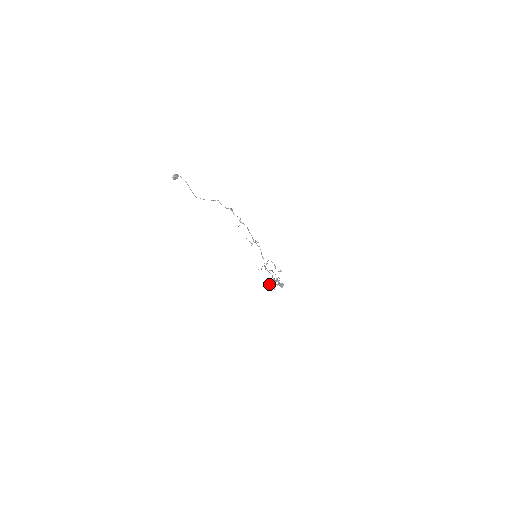
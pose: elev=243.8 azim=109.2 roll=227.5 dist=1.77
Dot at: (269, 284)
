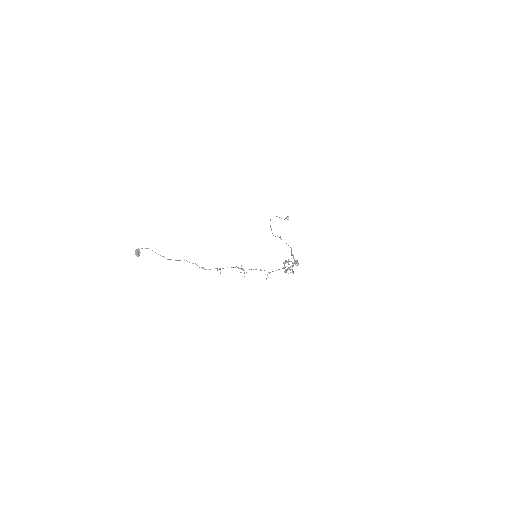
Dot at: (285, 272)
